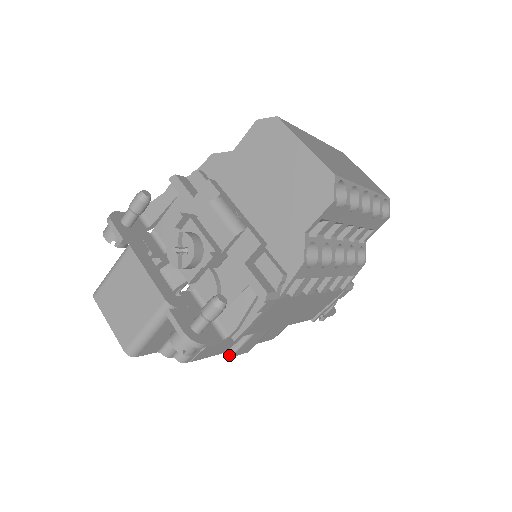
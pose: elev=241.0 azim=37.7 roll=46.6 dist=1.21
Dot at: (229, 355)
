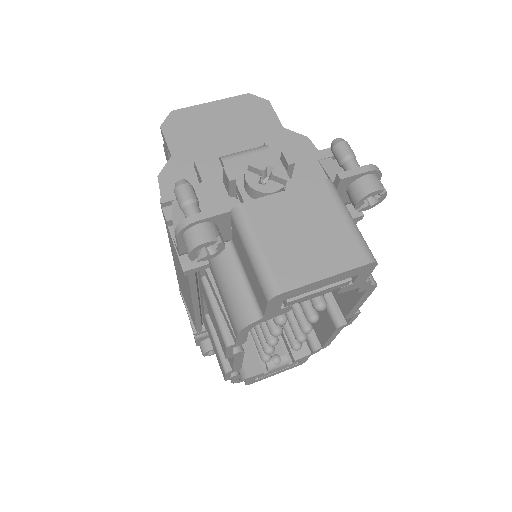
Dot at: (358, 311)
